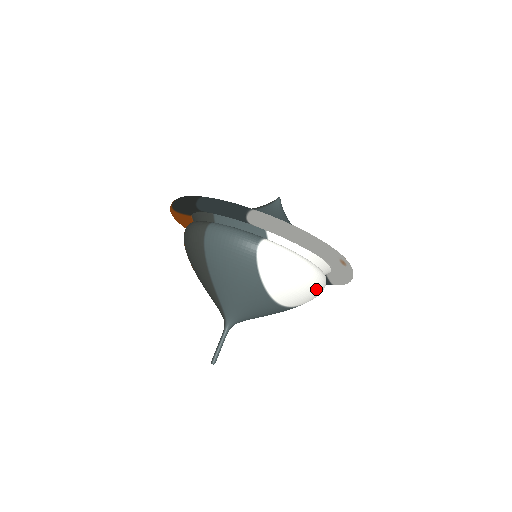
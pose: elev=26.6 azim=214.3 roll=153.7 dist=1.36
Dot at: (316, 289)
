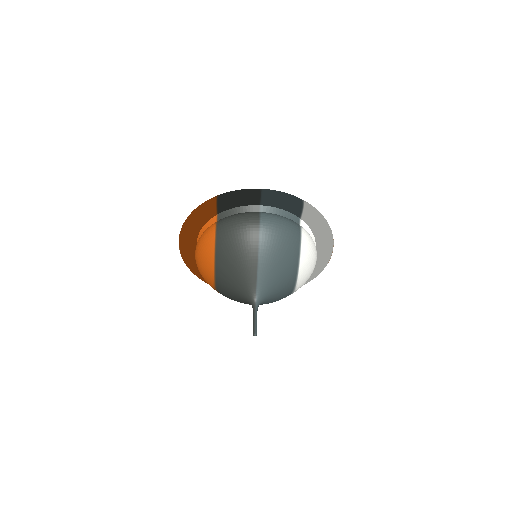
Dot at: occluded
